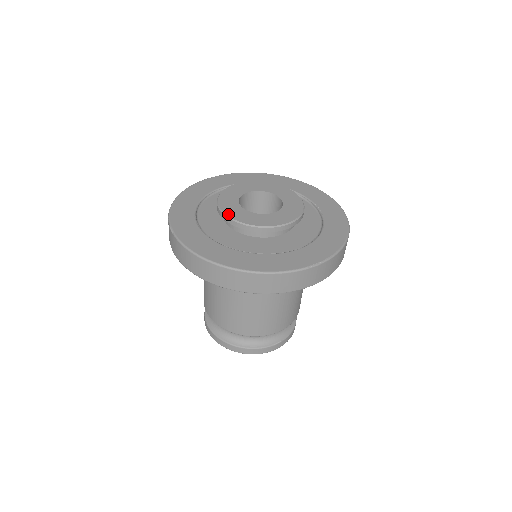
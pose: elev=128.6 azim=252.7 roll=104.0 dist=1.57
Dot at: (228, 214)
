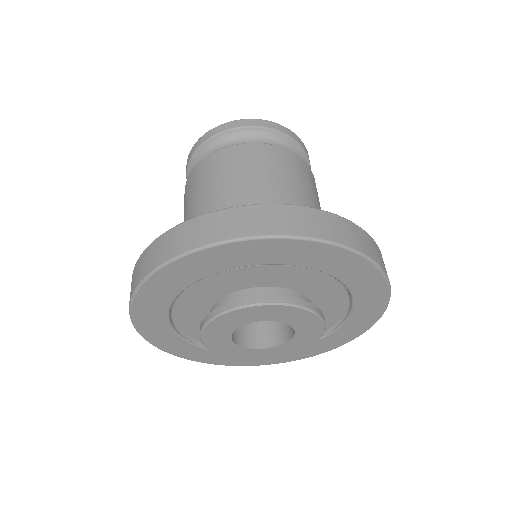
Dot at: occluded
